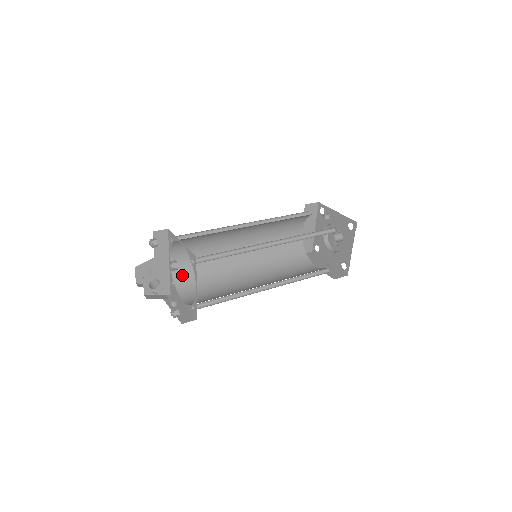
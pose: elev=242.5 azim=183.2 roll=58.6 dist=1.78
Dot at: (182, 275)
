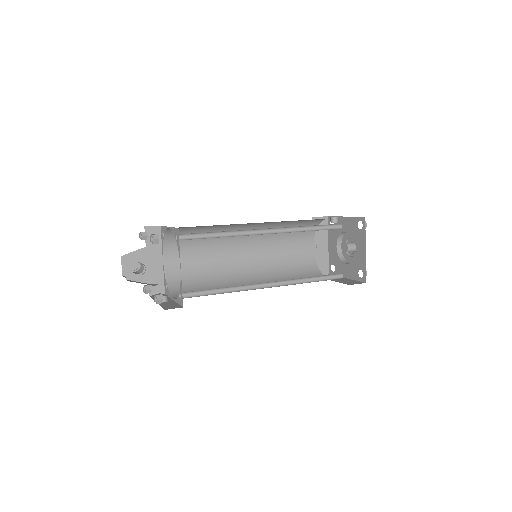
Dot at: (177, 279)
